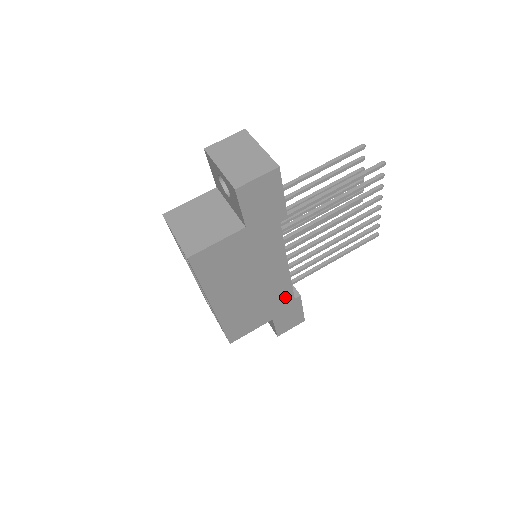
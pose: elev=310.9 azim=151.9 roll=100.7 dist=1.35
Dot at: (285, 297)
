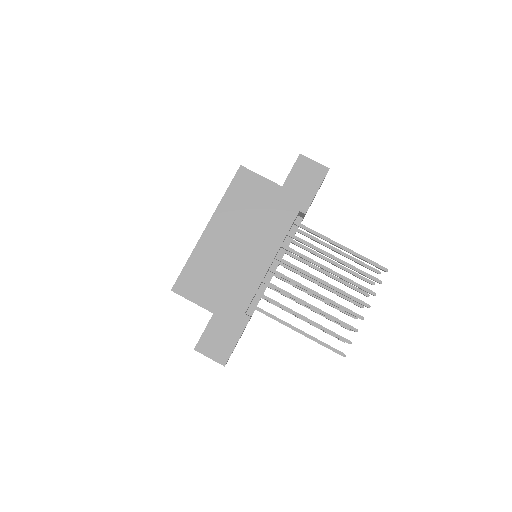
Dot at: (242, 299)
